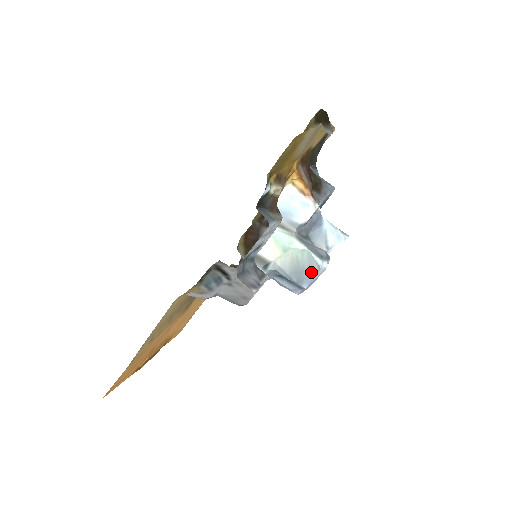
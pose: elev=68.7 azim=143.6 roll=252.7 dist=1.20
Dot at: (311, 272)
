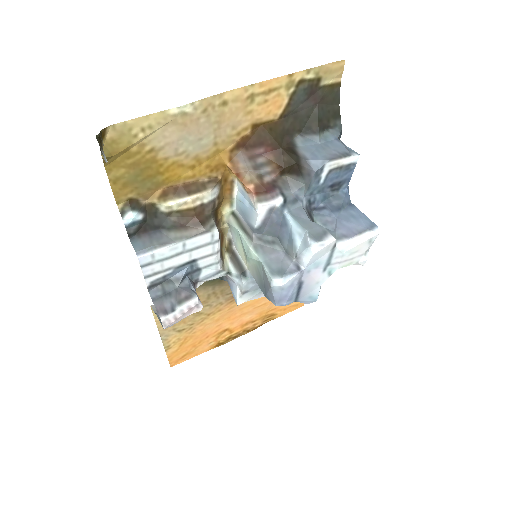
Dot at: (268, 289)
